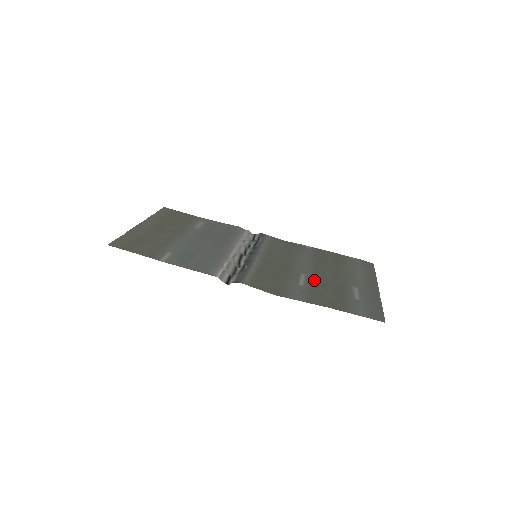
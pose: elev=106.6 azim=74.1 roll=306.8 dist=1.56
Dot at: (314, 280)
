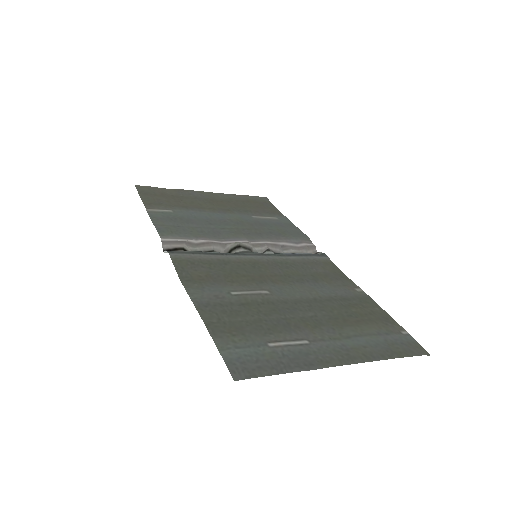
Dot at: (267, 303)
